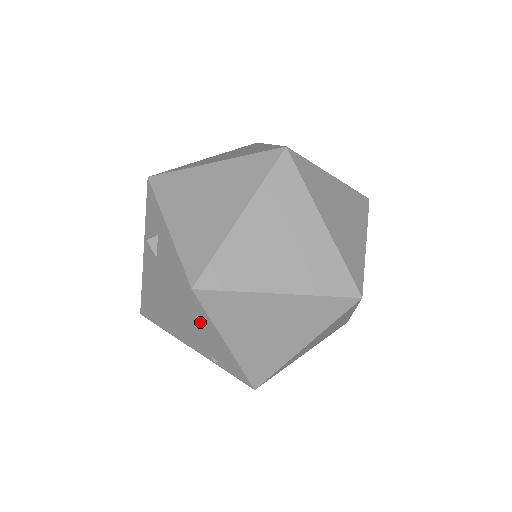
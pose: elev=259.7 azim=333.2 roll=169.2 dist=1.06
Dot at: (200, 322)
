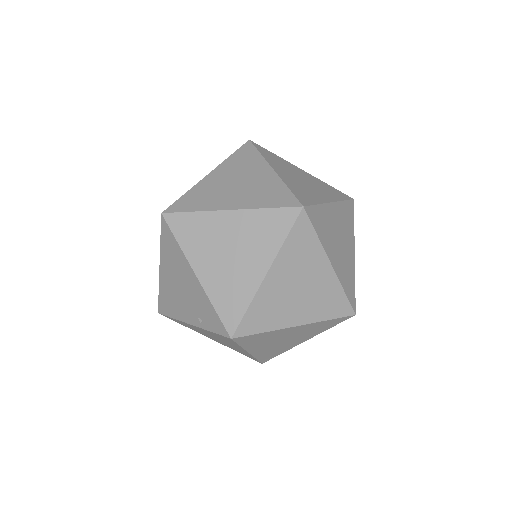
Dot at: (177, 260)
